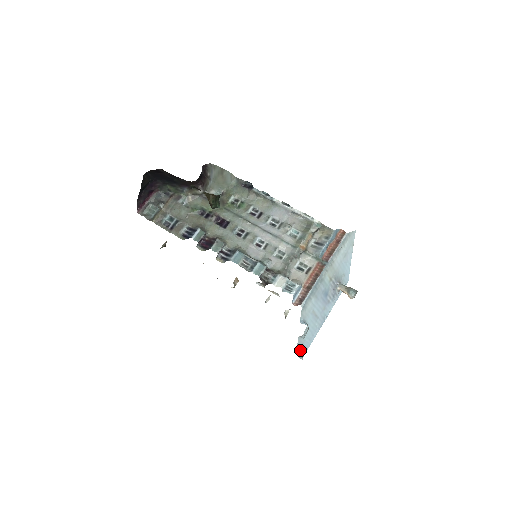
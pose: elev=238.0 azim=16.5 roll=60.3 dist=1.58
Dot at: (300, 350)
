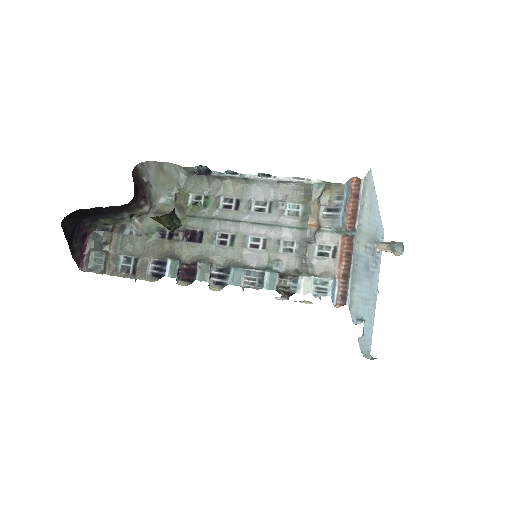
Dot at: (364, 349)
